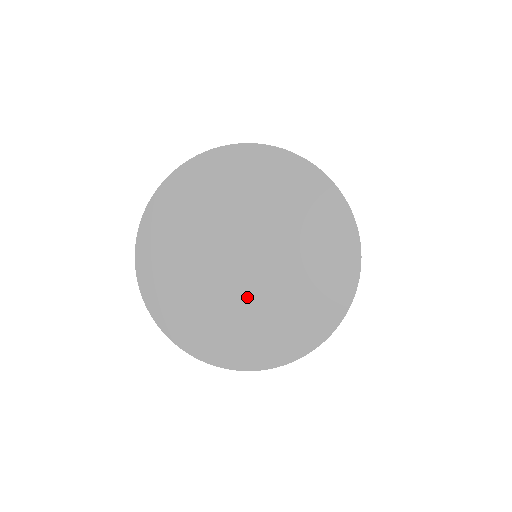
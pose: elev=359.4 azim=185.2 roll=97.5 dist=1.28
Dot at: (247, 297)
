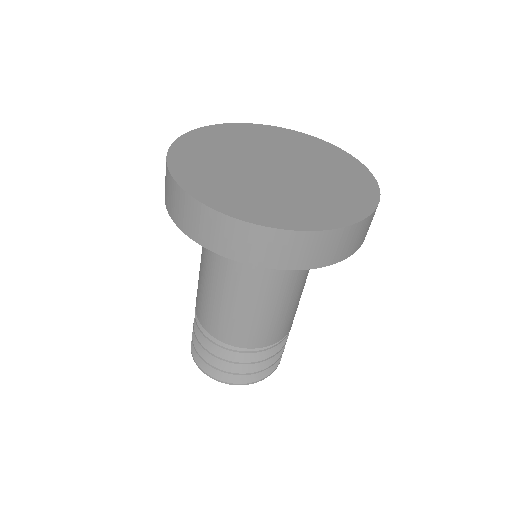
Dot at: (292, 187)
